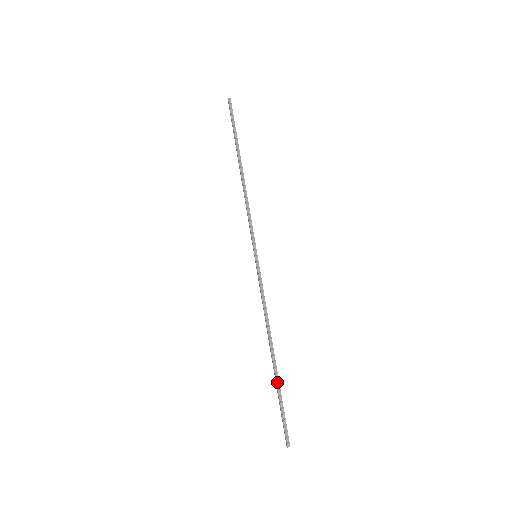
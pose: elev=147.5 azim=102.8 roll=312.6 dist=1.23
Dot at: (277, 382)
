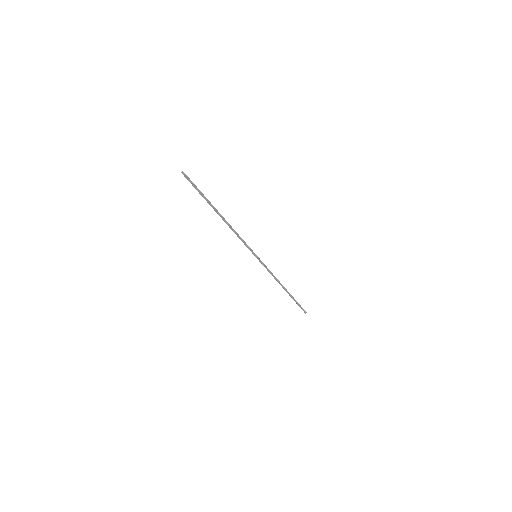
Dot at: (292, 297)
